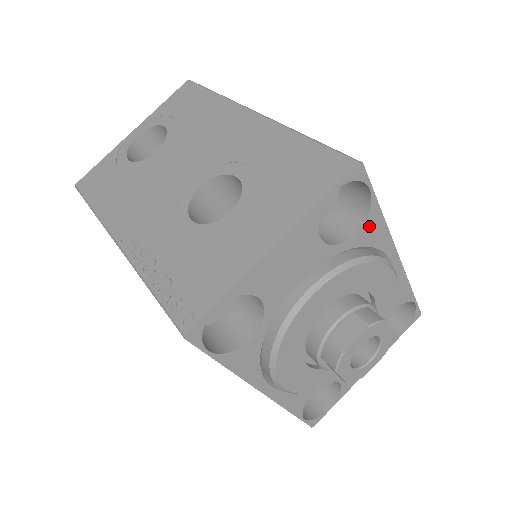
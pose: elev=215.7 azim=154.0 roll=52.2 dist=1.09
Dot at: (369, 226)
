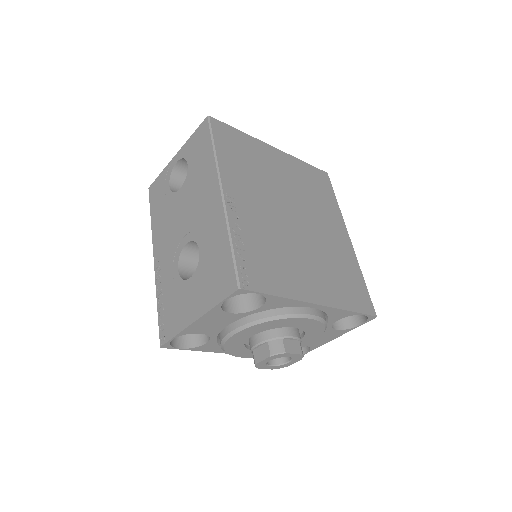
Dot at: (272, 302)
